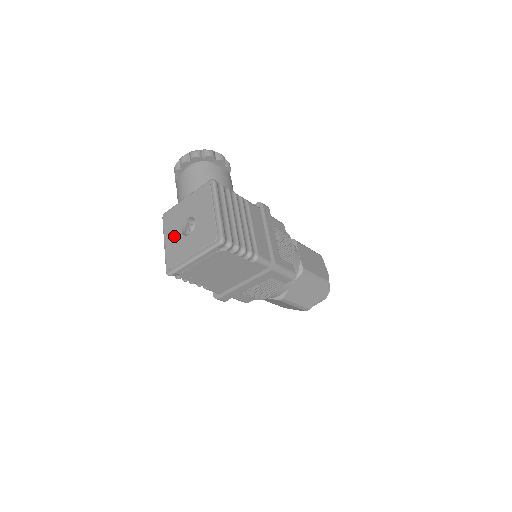
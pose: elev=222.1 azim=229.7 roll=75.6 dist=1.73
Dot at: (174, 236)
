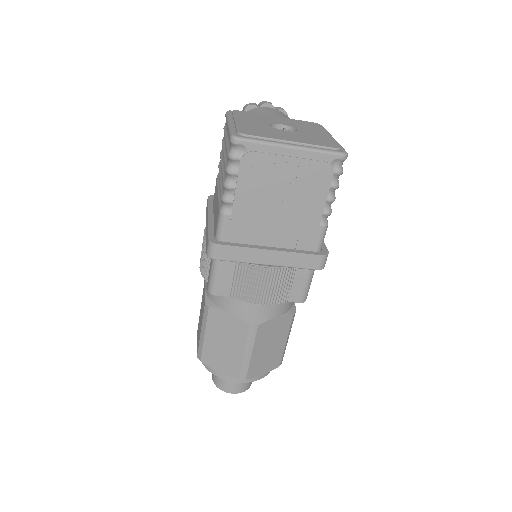
Dot at: (255, 123)
